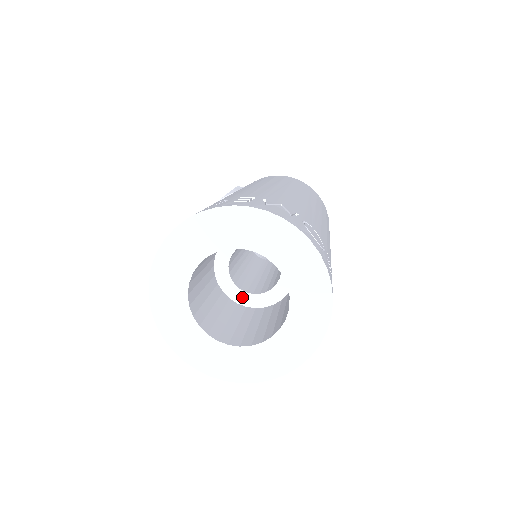
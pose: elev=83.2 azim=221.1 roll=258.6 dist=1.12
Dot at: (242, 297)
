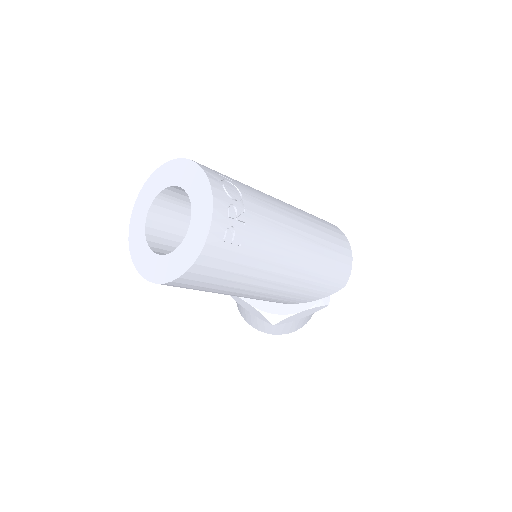
Dot at: occluded
